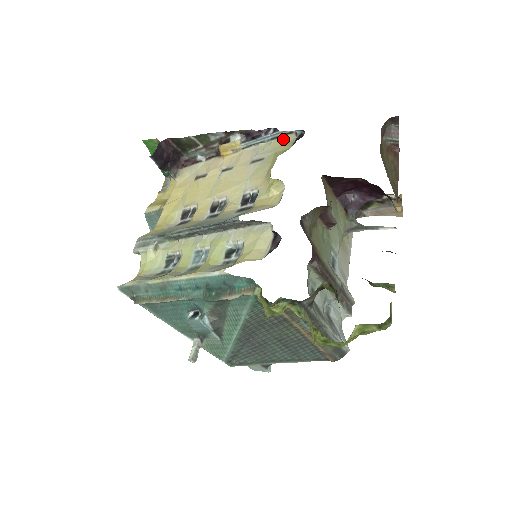
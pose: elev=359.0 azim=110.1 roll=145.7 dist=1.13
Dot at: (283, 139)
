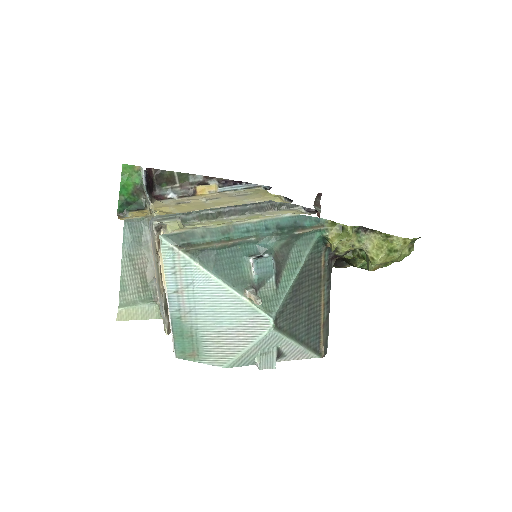
Dot at: (255, 189)
